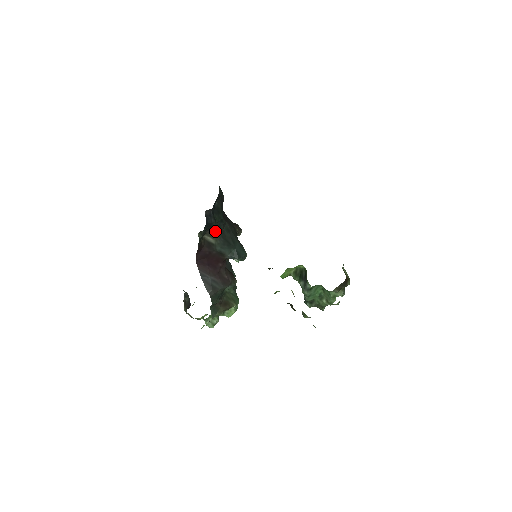
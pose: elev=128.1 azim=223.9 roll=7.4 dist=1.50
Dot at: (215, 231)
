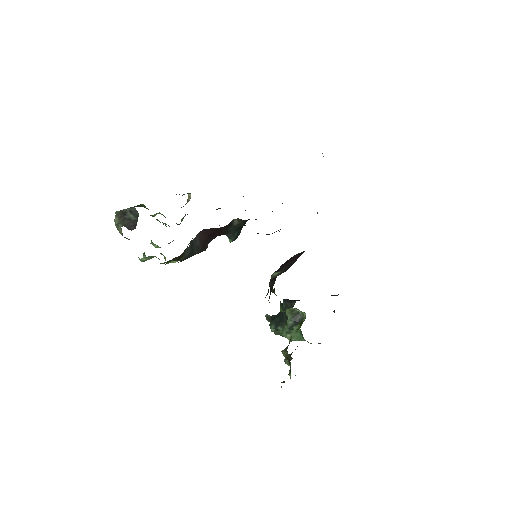
Dot at: occluded
